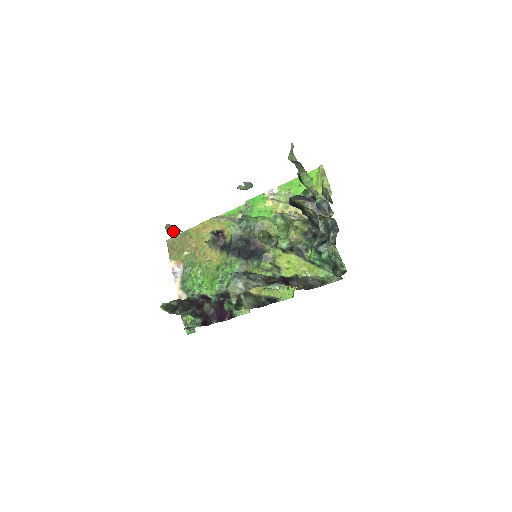
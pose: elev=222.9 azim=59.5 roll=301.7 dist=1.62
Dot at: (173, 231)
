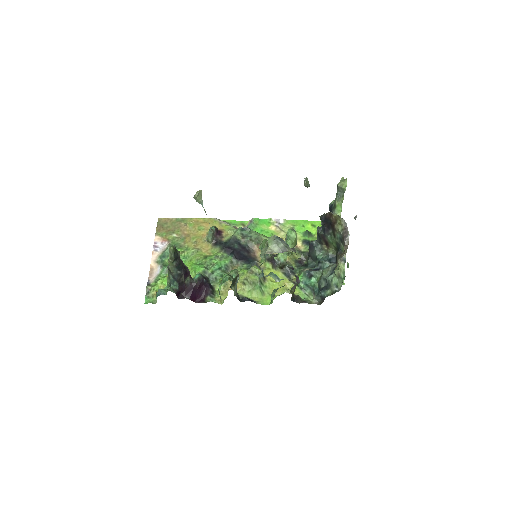
Dot at: (199, 200)
